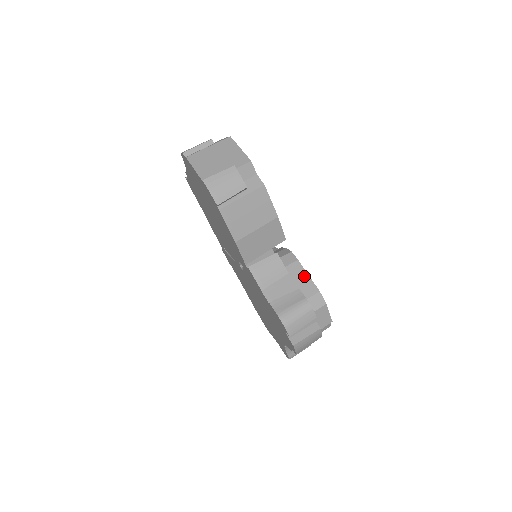
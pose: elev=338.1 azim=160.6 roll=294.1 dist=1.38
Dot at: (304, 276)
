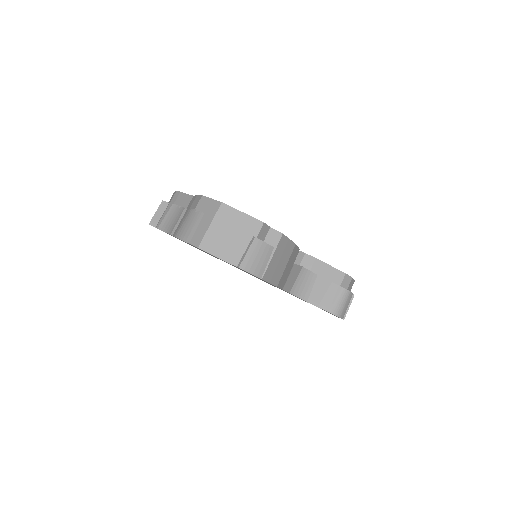
Dot at: (328, 269)
